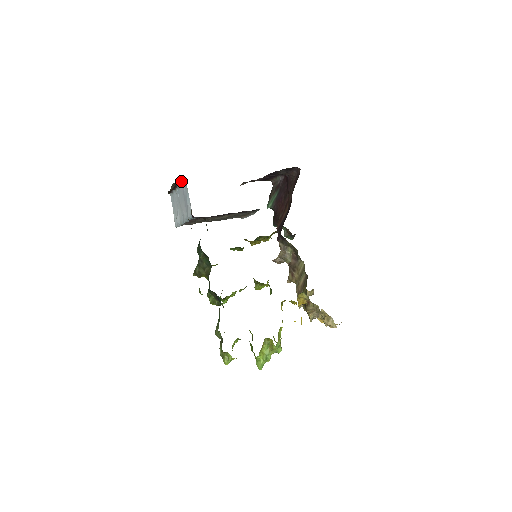
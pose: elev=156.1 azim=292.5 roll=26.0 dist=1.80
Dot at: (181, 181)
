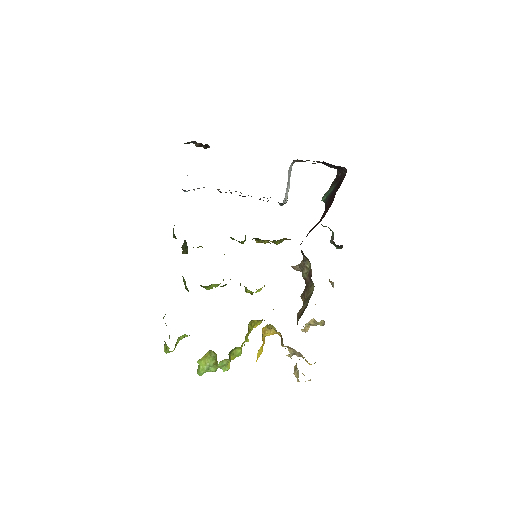
Dot at: occluded
